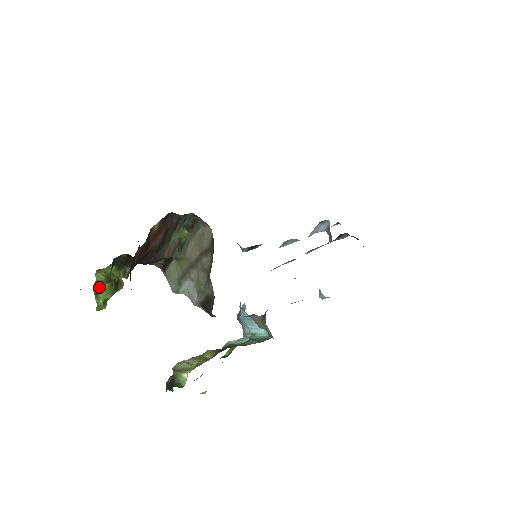
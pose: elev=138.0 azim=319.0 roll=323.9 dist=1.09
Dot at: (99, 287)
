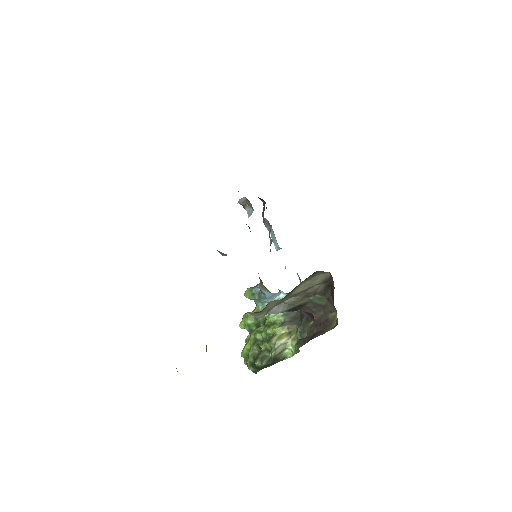
Dot at: occluded
